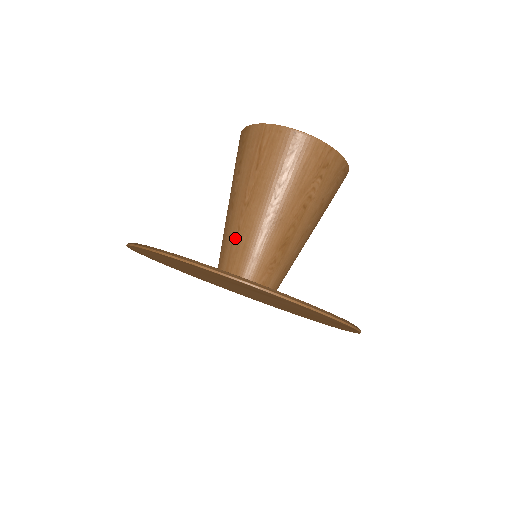
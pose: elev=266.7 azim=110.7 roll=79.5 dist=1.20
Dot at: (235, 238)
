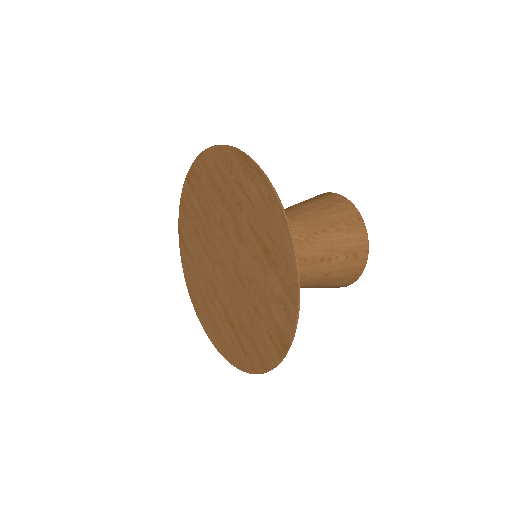
Dot at: occluded
